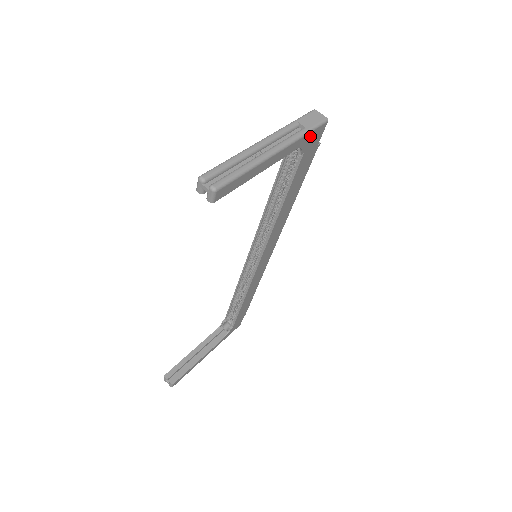
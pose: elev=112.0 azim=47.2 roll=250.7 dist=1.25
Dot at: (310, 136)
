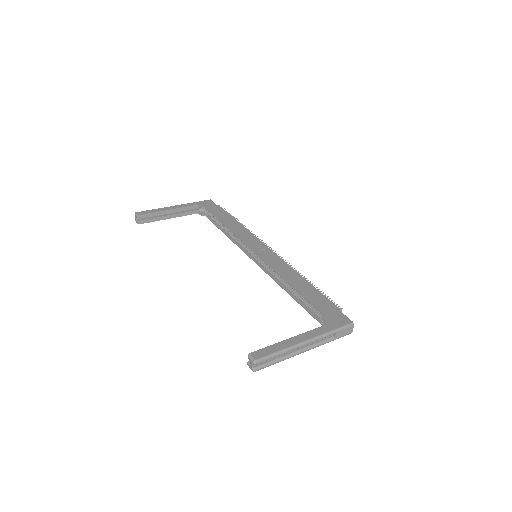
Dot at: occluded
